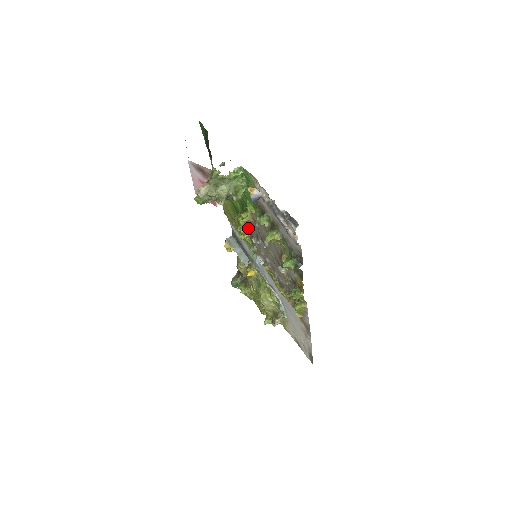
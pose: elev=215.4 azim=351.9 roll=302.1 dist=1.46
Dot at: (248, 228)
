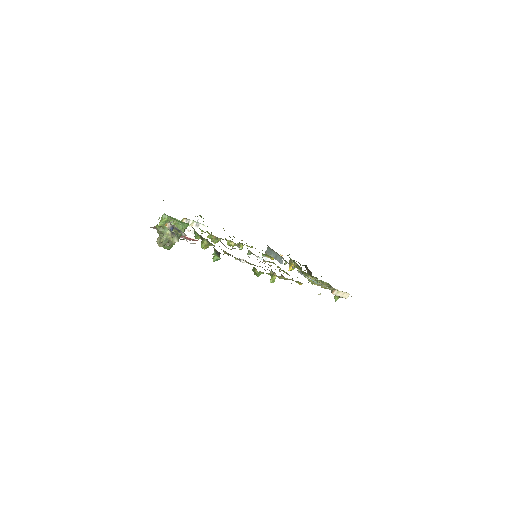
Dot at: (231, 241)
